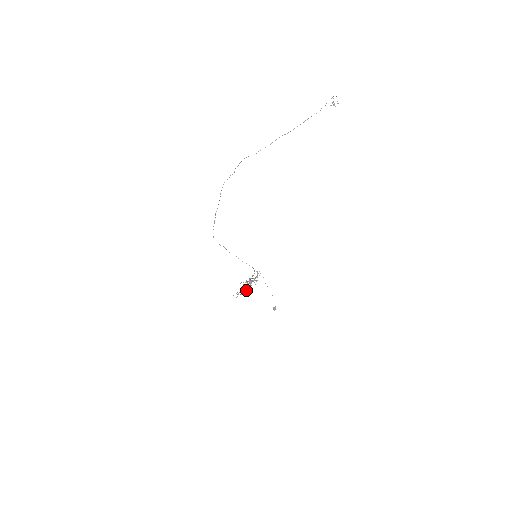
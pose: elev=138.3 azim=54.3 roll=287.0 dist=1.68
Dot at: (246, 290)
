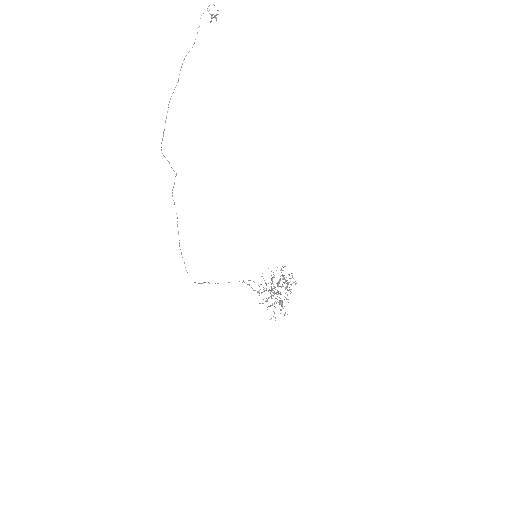
Dot at: occluded
